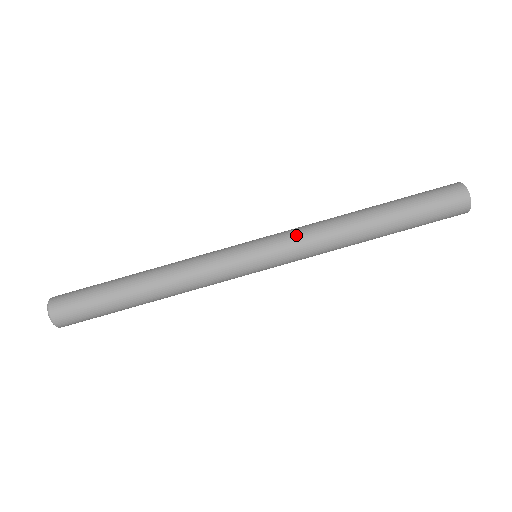
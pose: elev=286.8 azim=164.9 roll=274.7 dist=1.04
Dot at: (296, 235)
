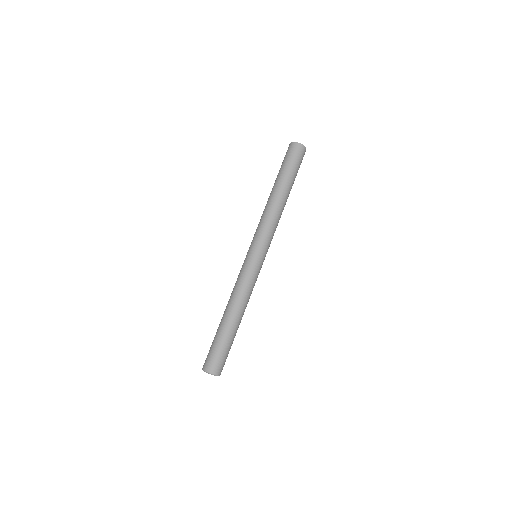
Dot at: (260, 230)
